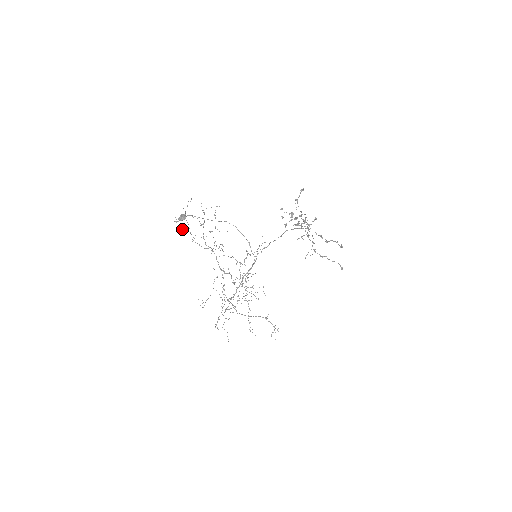
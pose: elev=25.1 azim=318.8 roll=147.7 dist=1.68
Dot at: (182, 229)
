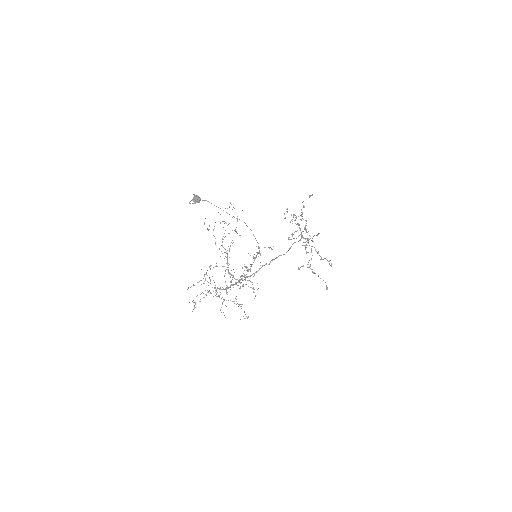
Dot at: occluded
